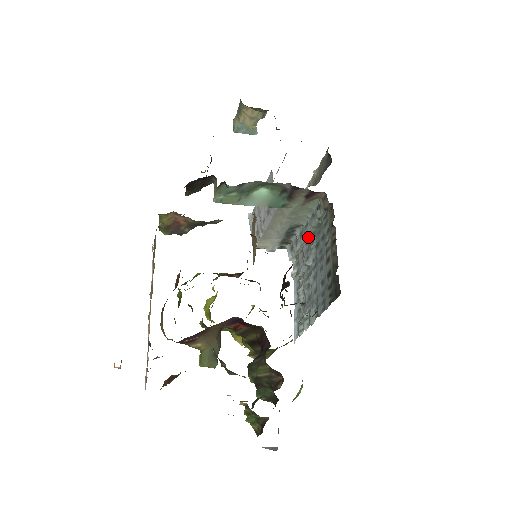
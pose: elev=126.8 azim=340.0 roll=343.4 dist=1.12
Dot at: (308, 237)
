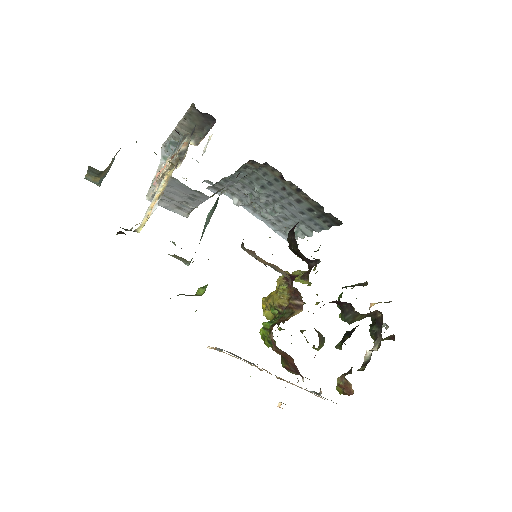
Dot at: (238, 181)
